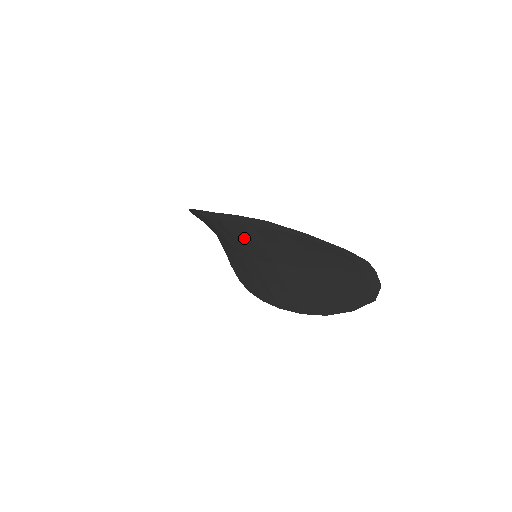
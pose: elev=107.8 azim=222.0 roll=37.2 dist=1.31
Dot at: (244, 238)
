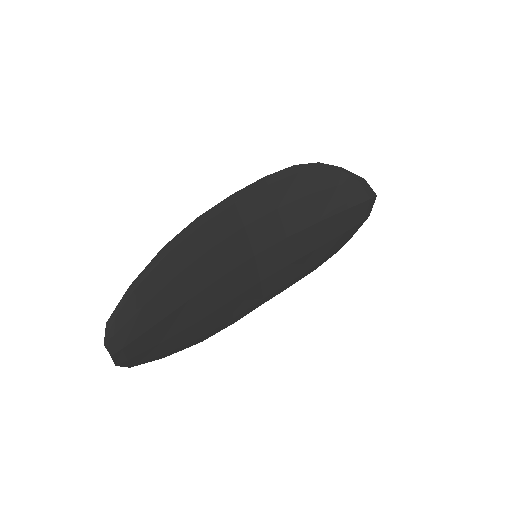
Dot at: (228, 236)
